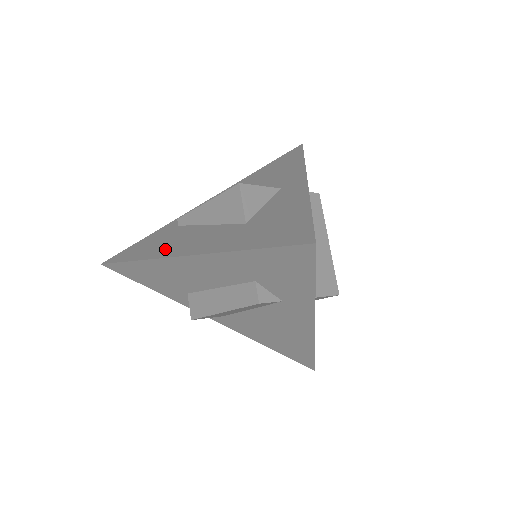
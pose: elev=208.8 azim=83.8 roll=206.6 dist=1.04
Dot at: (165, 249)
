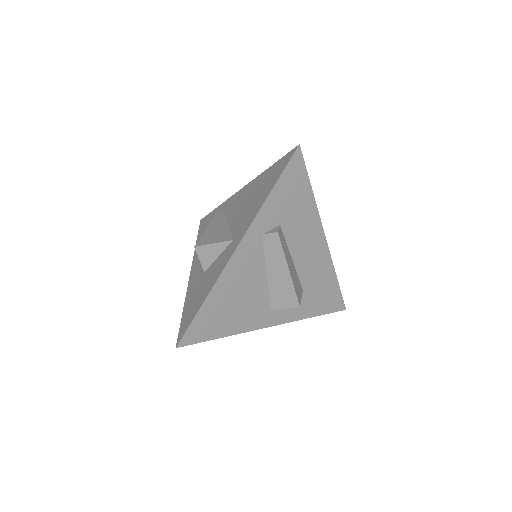
Dot at: occluded
